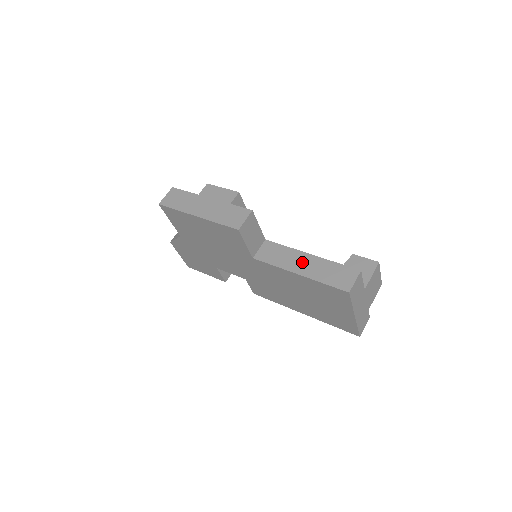
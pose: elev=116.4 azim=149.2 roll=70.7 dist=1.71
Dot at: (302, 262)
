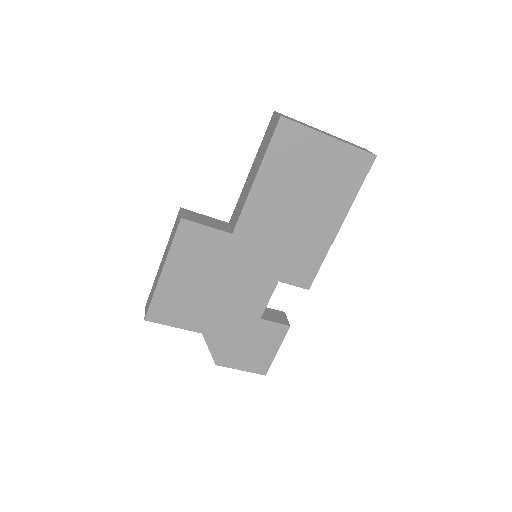
Dot at: (251, 176)
